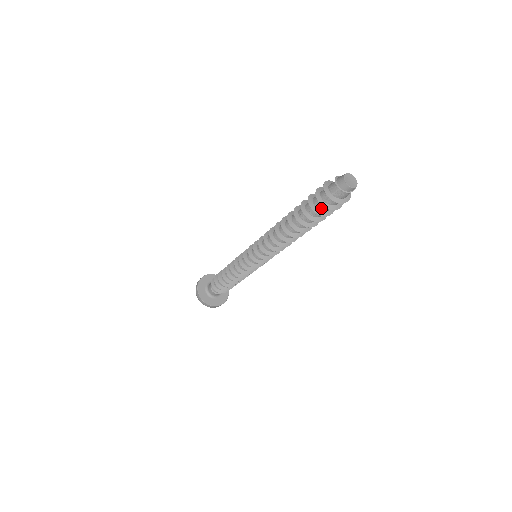
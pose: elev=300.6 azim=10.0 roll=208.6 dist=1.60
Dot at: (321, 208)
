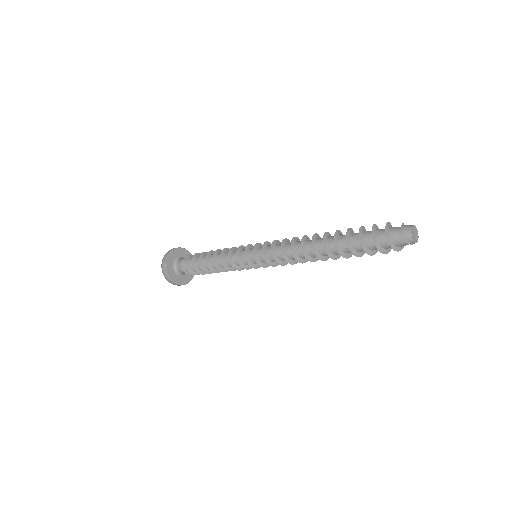
Dot at: (366, 238)
